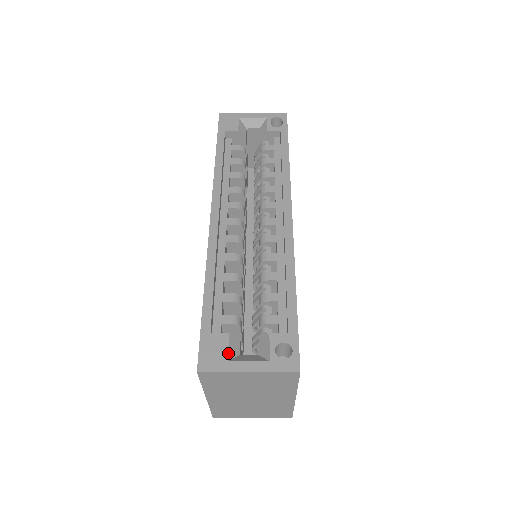
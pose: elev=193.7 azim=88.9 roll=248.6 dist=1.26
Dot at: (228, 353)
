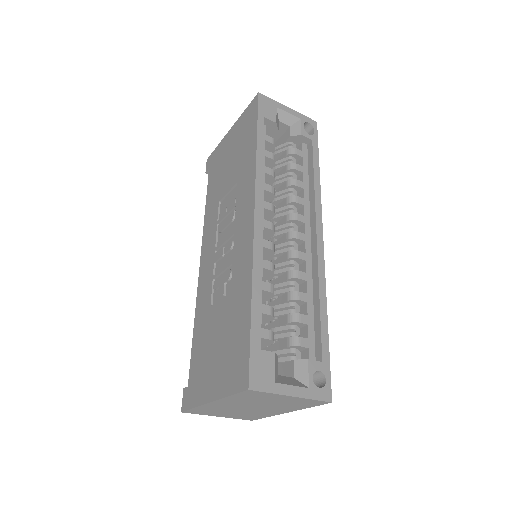
Dot at: (275, 373)
